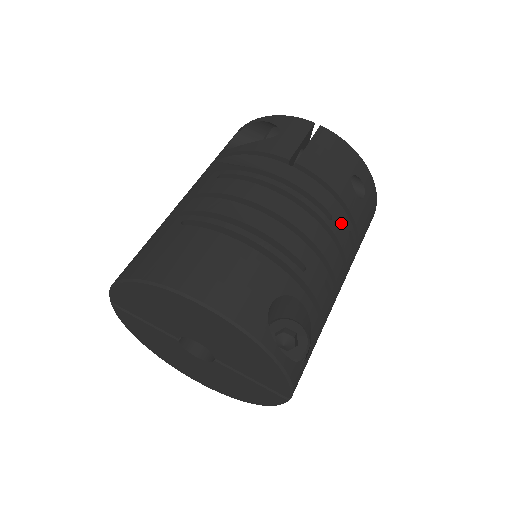
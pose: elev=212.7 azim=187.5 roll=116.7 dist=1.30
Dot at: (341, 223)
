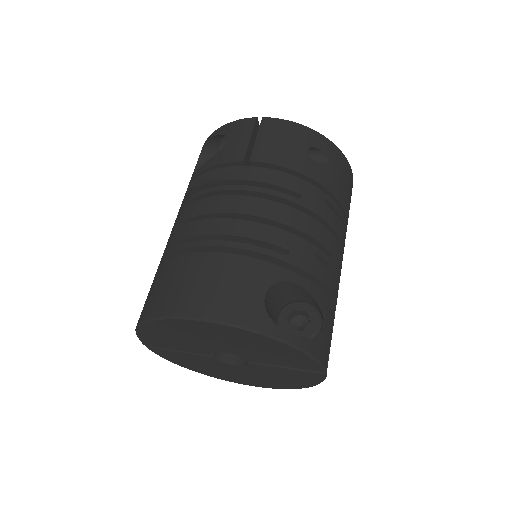
Dot at: (312, 197)
